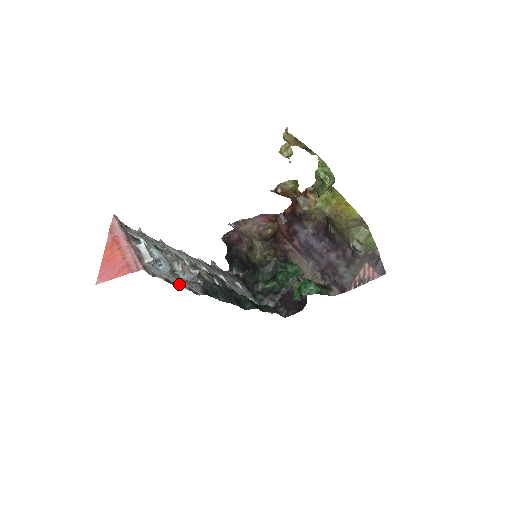
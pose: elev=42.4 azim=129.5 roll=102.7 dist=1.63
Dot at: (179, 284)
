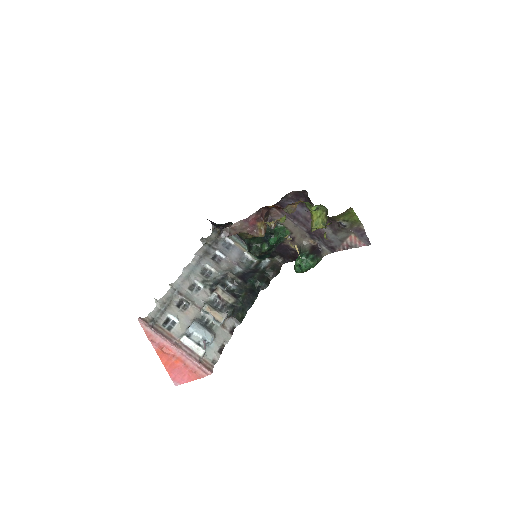
Dot at: (225, 341)
